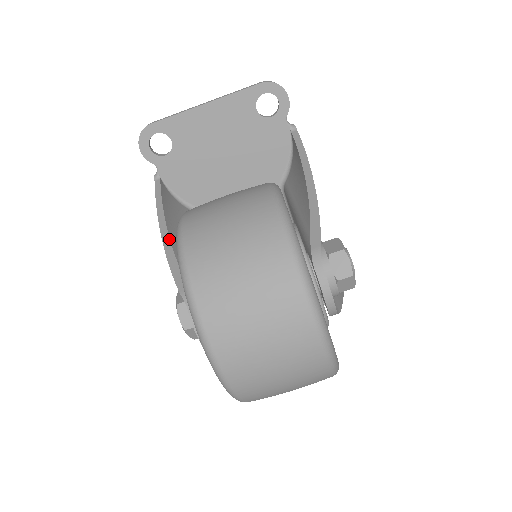
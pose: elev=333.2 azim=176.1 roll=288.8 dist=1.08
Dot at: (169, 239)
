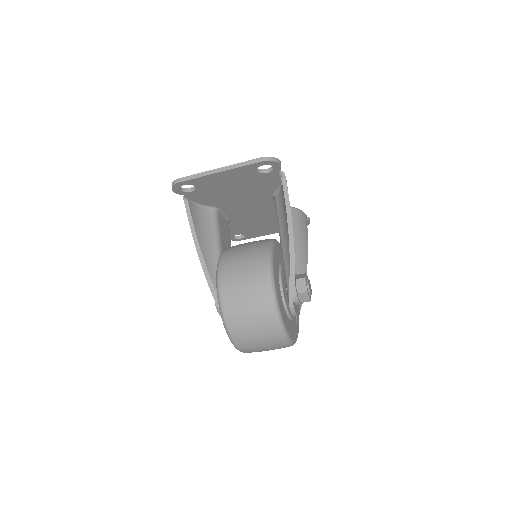
Dot at: (206, 266)
